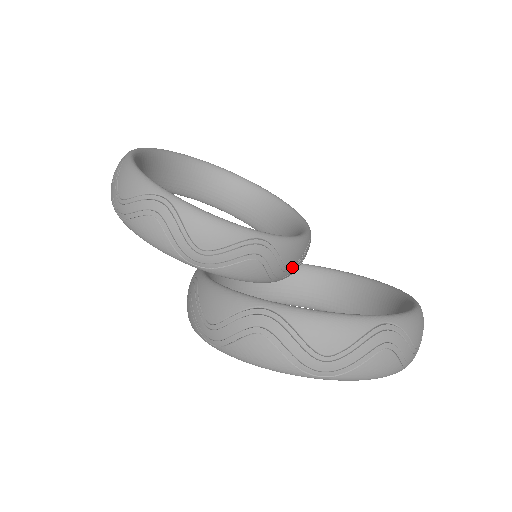
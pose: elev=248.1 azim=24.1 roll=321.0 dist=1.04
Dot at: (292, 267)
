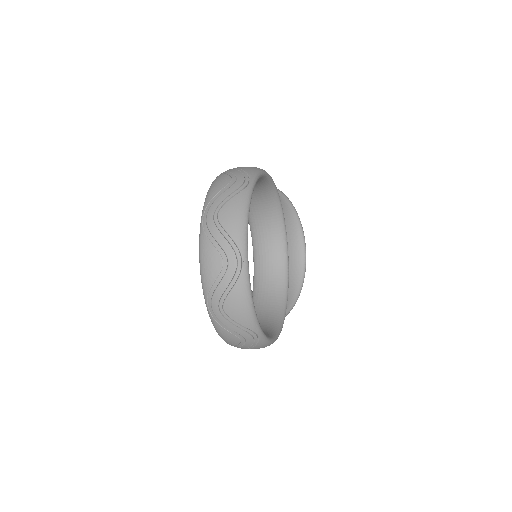
Dot at: occluded
